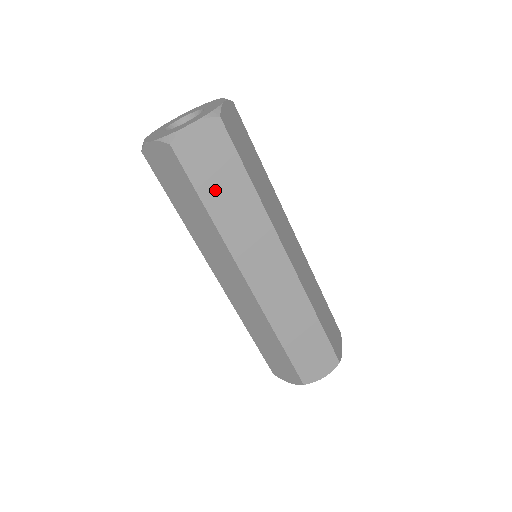
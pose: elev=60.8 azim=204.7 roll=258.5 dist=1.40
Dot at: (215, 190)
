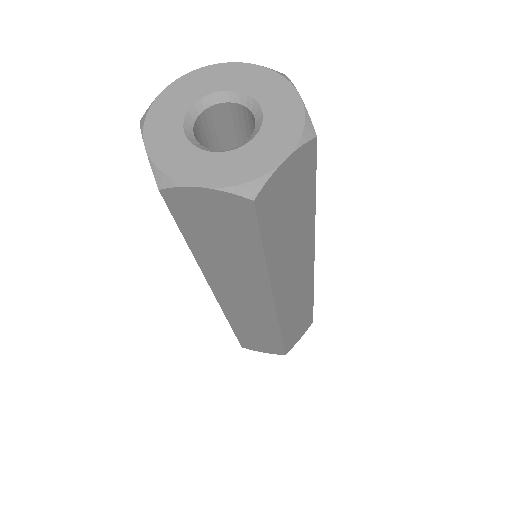
Dot at: (281, 233)
